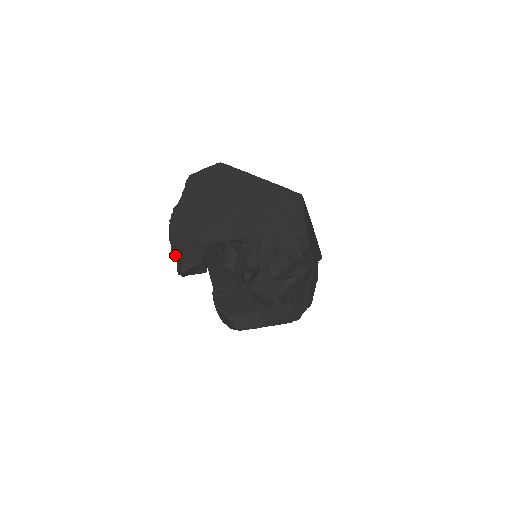
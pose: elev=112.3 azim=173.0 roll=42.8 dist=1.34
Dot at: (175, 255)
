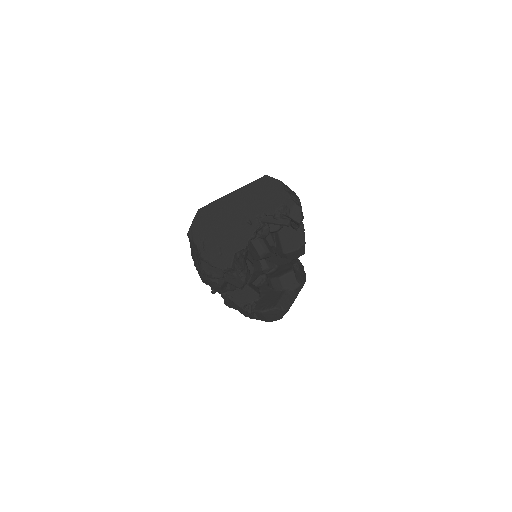
Dot at: (221, 290)
